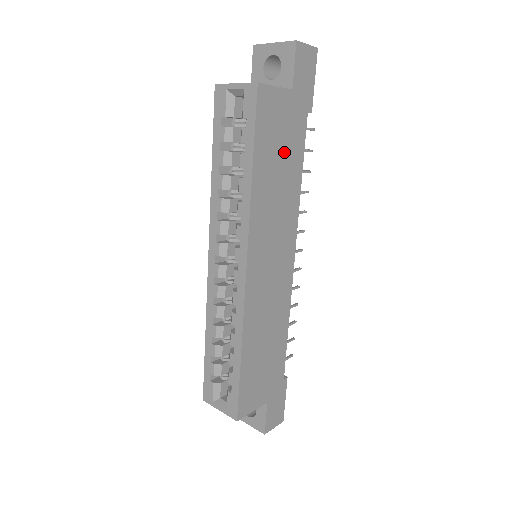
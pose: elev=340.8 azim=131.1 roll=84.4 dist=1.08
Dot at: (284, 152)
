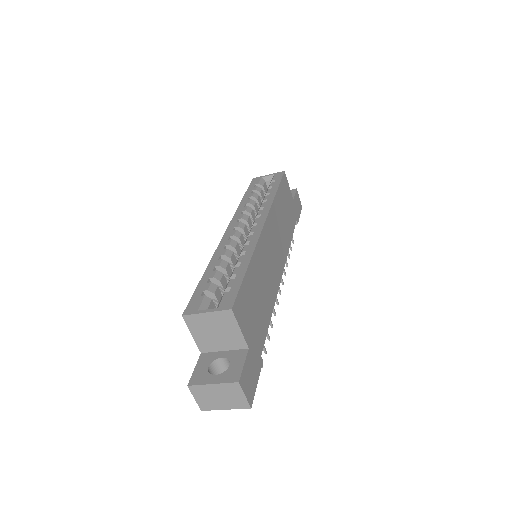
Dot at: (287, 214)
